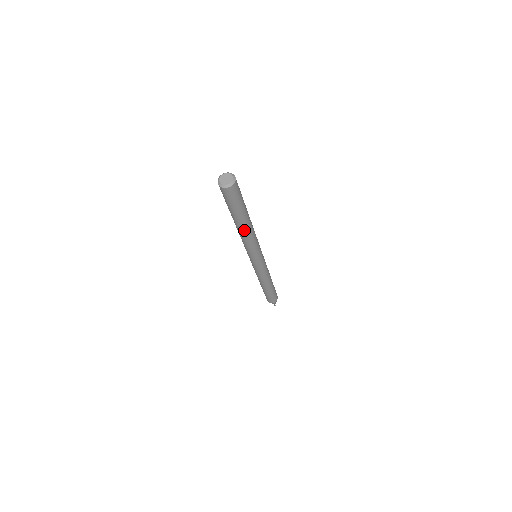
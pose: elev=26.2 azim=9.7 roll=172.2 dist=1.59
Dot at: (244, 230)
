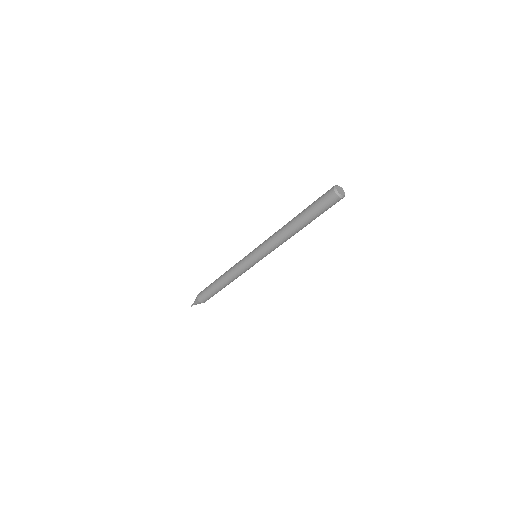
Dot at: (297, 232)
